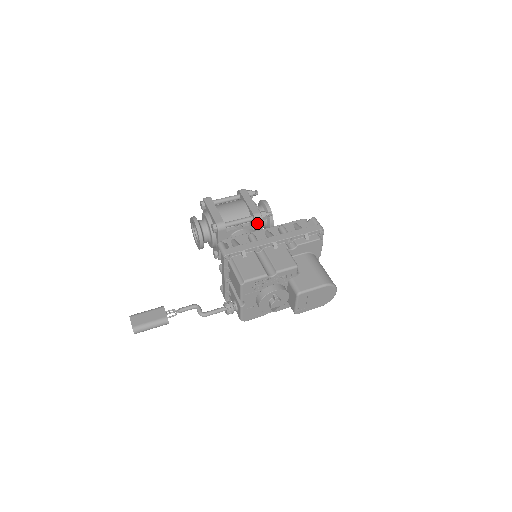
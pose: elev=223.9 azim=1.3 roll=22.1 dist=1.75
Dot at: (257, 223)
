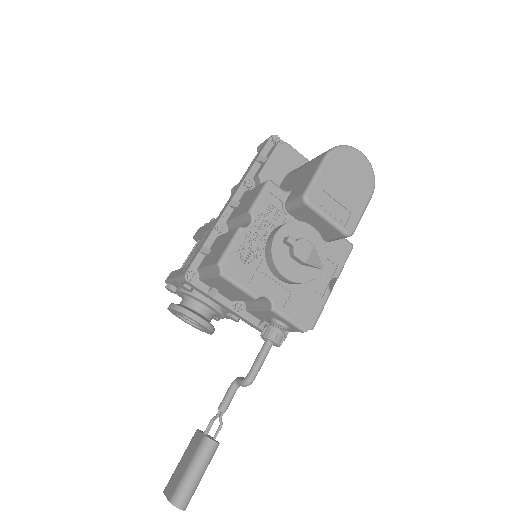
Dot at: occluded
